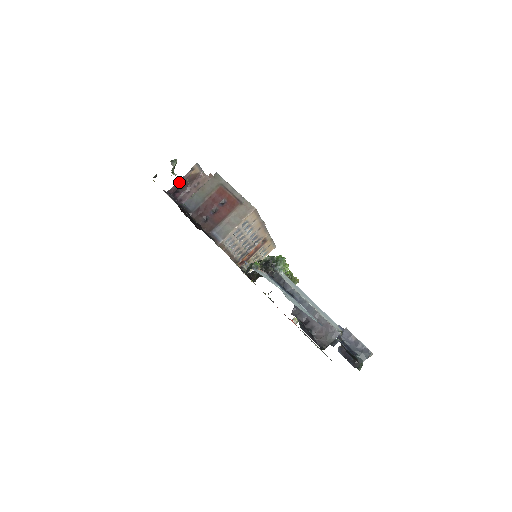
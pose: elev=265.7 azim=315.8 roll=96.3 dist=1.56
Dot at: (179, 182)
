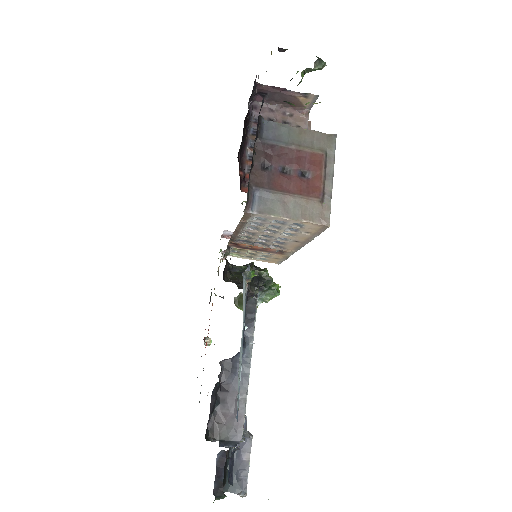
Dot at: (278, 89)
